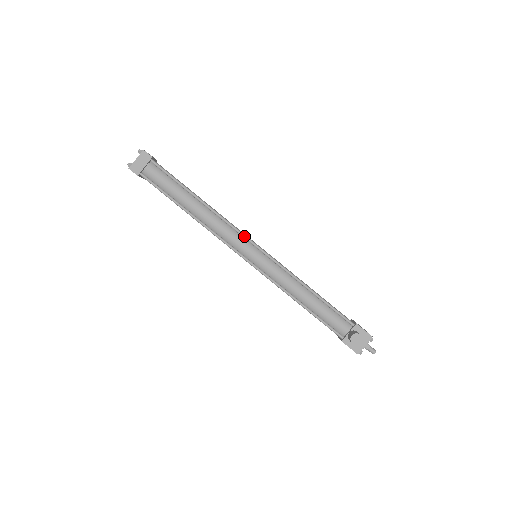
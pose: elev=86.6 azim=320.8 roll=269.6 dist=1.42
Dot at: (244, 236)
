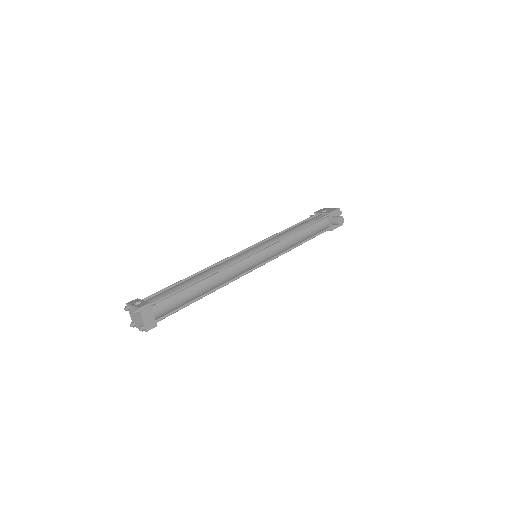
Dot at: (246, 257)
